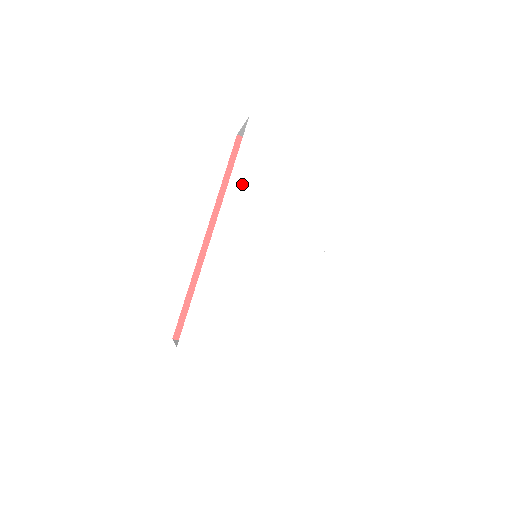
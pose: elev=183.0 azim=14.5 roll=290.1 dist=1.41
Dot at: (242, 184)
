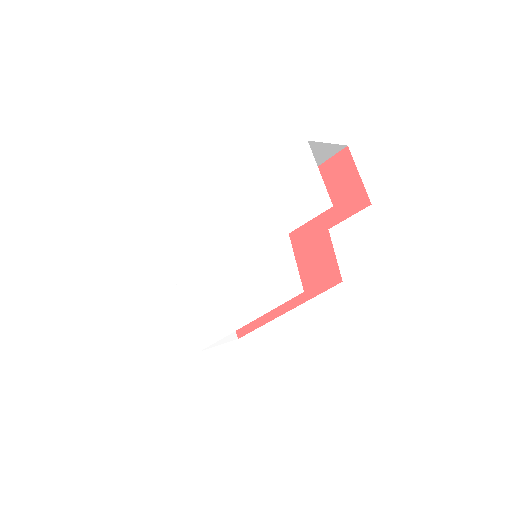
Dot at: (260, 194)
